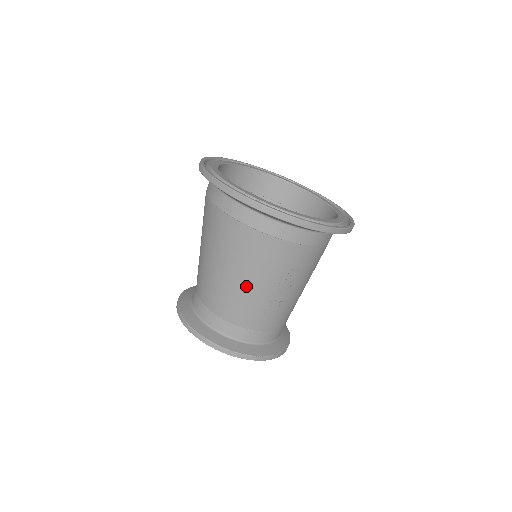
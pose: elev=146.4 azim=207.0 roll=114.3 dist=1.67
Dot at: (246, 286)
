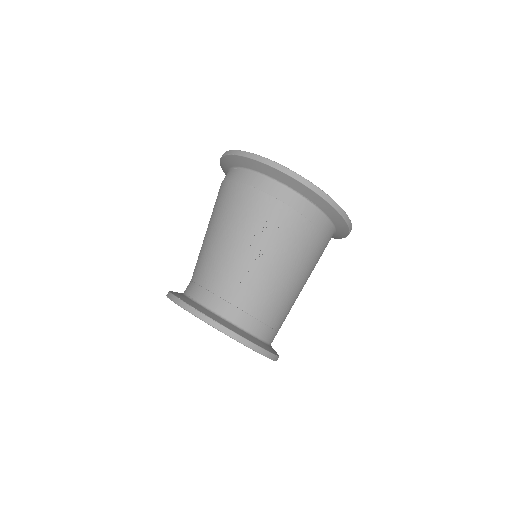
Dot at: (222, 240)
